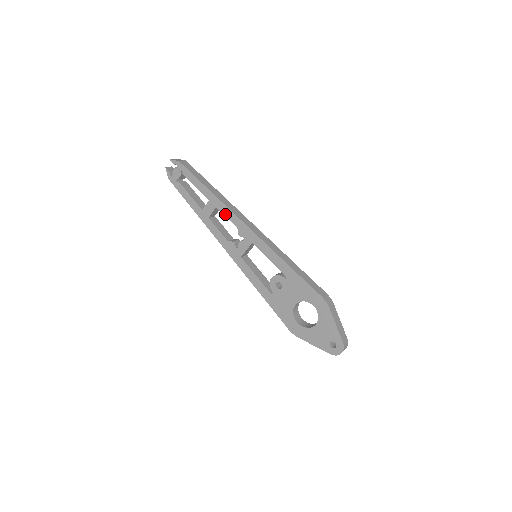
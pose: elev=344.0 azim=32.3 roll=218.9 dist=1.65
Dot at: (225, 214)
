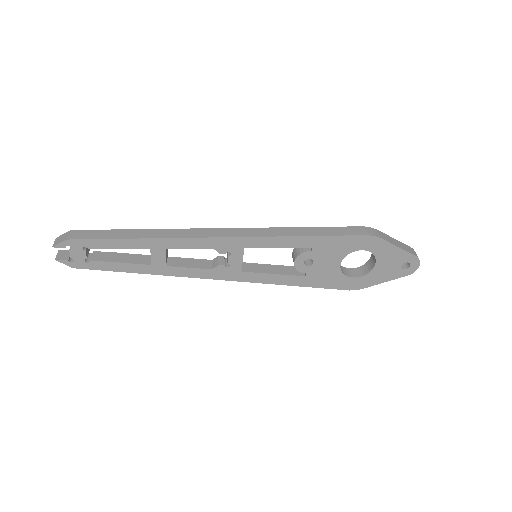
Dot at: (185, 247)
